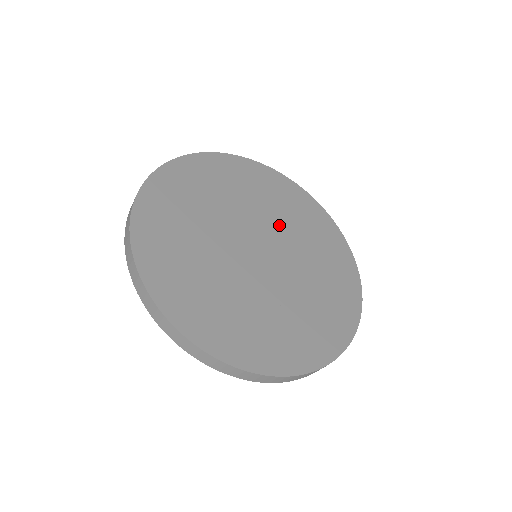
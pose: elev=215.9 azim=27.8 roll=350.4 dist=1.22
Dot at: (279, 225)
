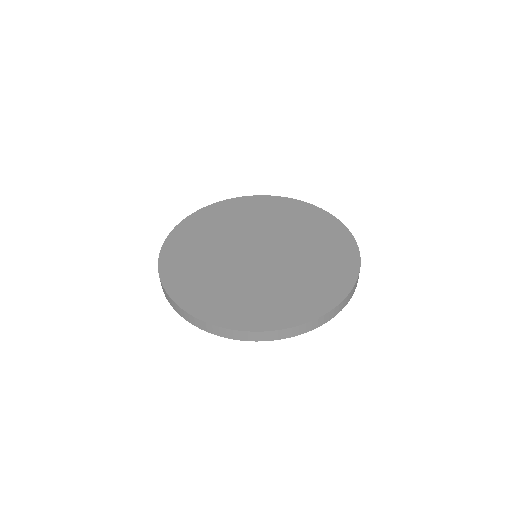
Dot at: (297, 249)
